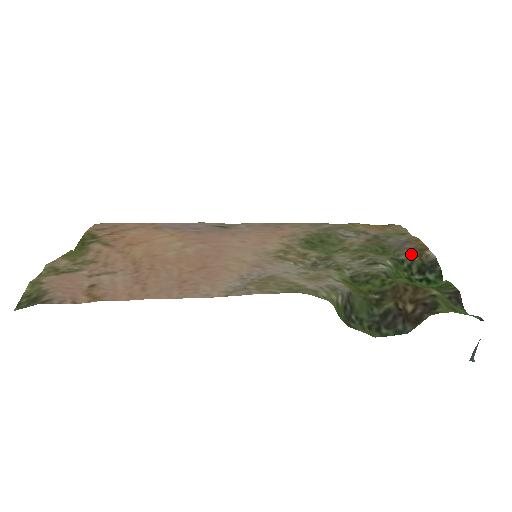
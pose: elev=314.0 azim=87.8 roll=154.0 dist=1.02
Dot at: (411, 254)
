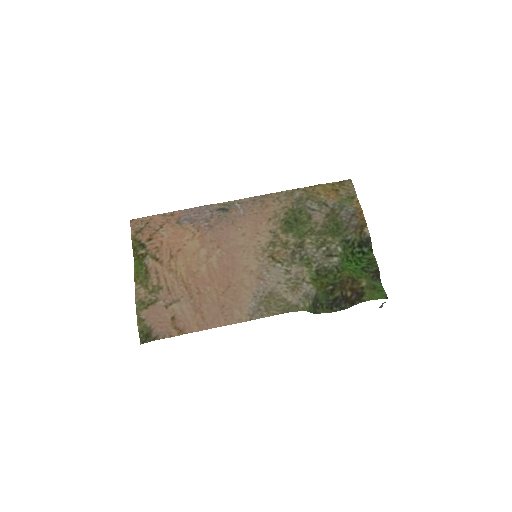
Dot at: (355, 233)
